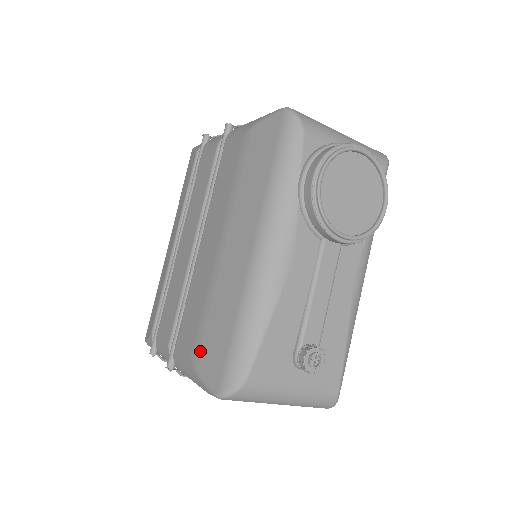
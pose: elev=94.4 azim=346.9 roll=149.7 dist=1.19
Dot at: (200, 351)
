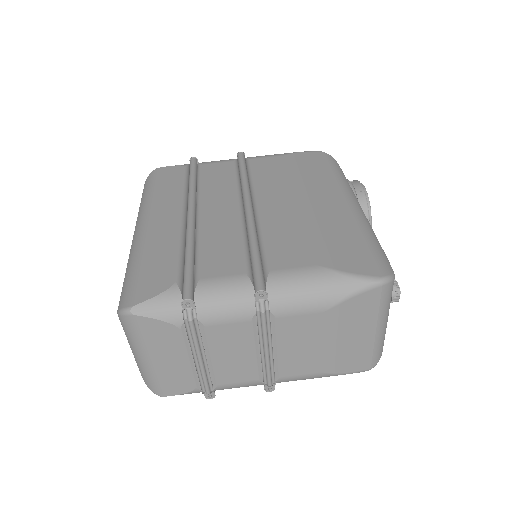
Dot at: (332, 257)
